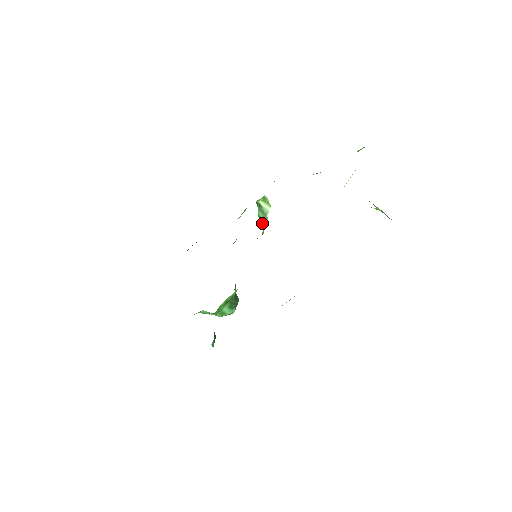
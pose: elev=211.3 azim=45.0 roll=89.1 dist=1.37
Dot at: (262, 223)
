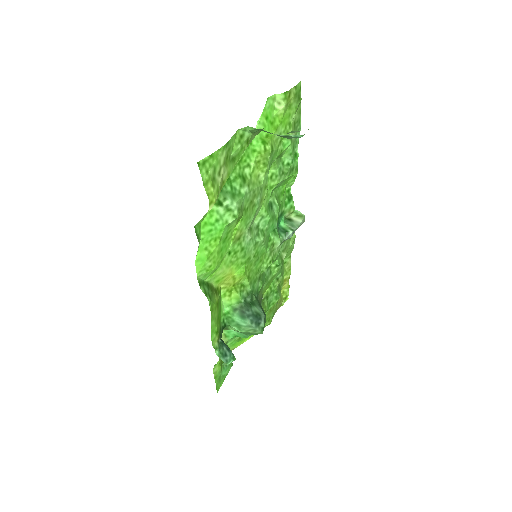
Dot at: (283, 232)
